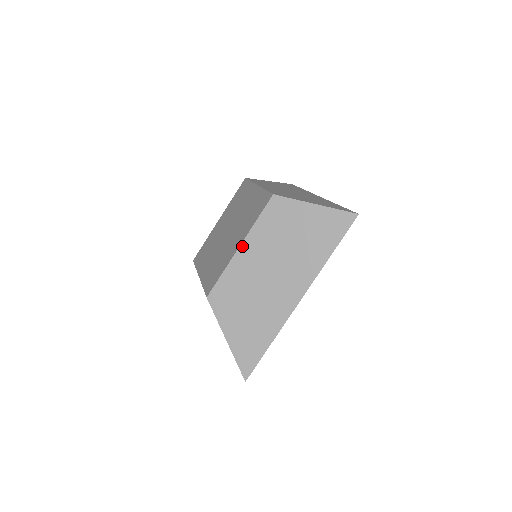
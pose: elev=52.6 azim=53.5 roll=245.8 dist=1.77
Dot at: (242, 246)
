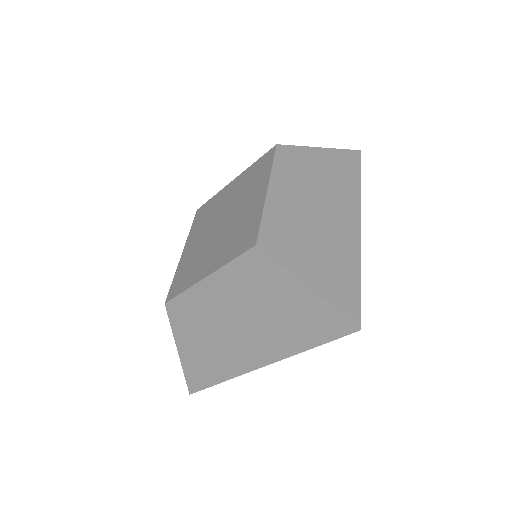
Dot at: (270, 188)
